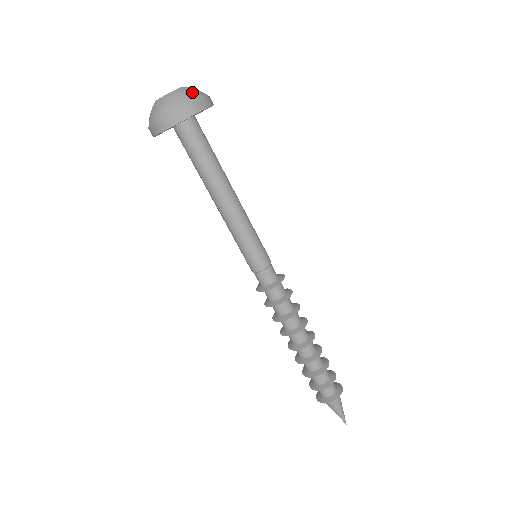
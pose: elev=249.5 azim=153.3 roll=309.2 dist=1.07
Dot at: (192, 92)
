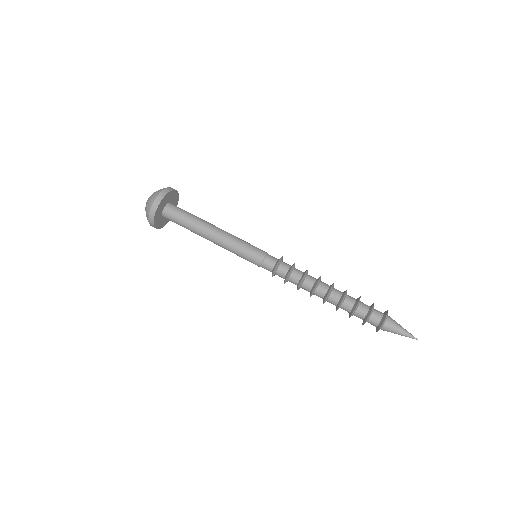
Dot at: occluded
